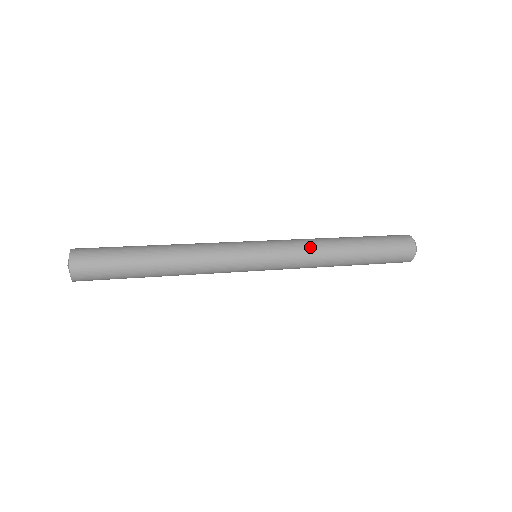
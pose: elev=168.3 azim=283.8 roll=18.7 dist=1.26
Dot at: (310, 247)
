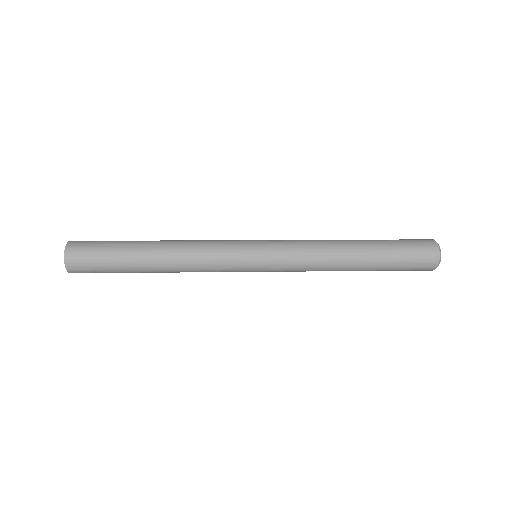
Dot at: (314, 248)
